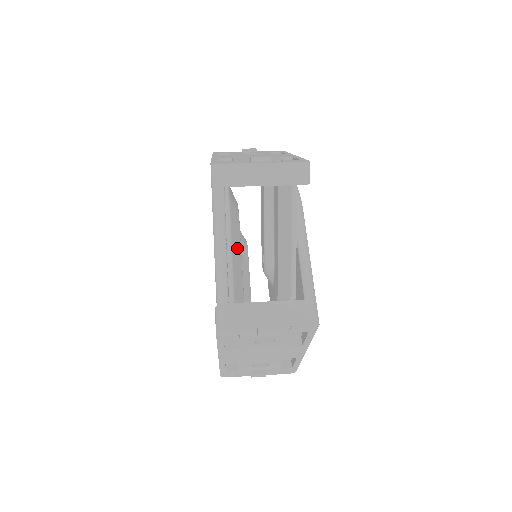
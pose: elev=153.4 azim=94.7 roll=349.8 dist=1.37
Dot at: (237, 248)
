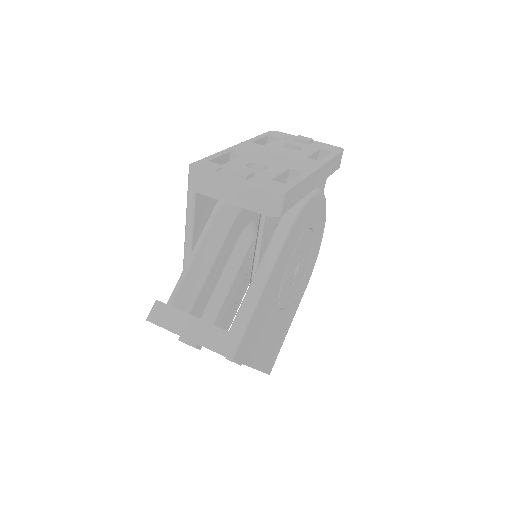
Dot at: (211, 249)
